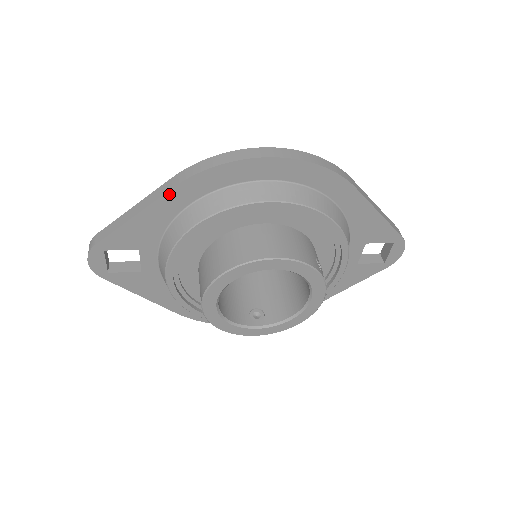
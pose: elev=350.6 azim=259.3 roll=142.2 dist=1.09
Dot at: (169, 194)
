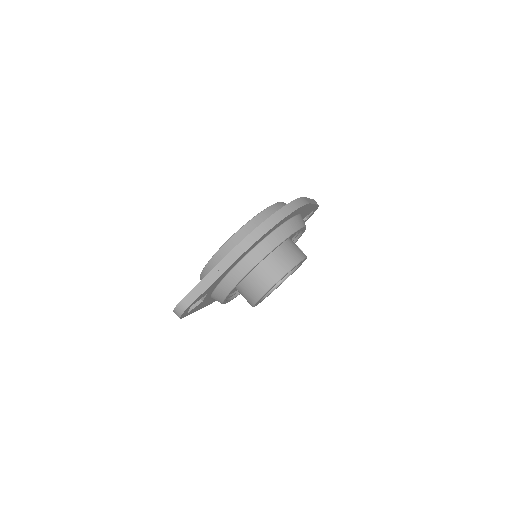
Dot at: (234, 262)
